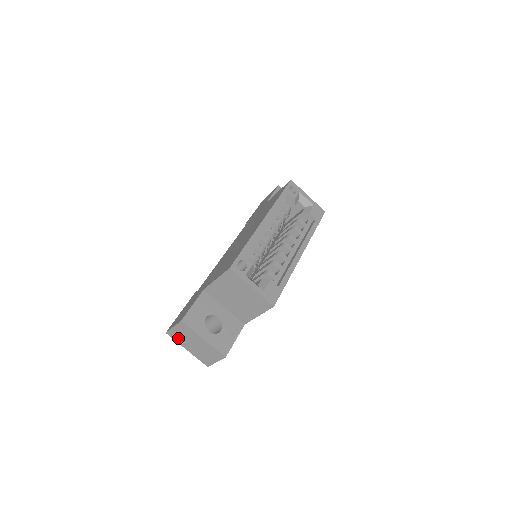
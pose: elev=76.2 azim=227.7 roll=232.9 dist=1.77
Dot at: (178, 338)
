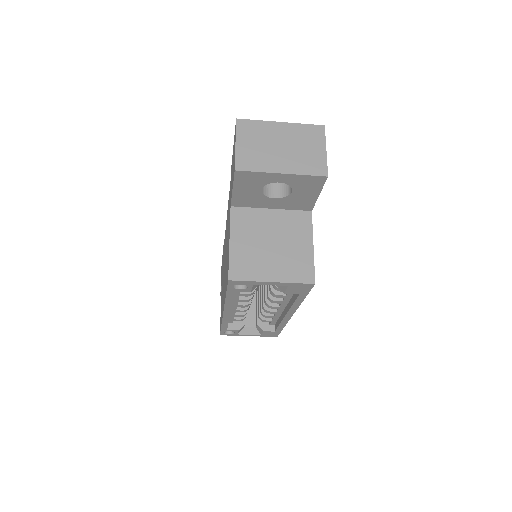
Dot at: occluded
